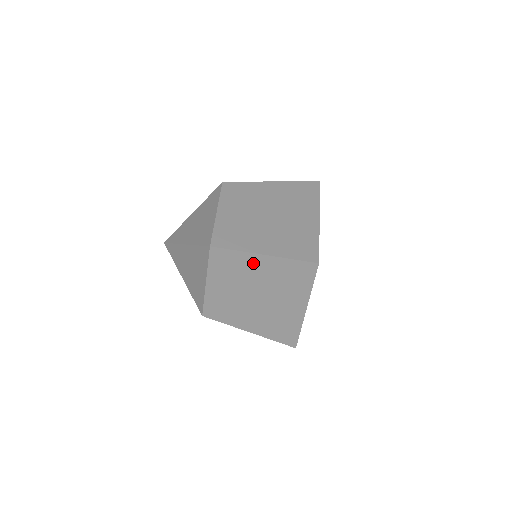
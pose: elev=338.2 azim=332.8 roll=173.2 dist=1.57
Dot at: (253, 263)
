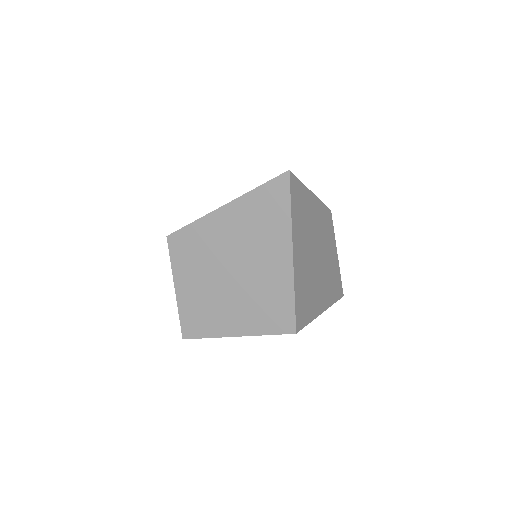
Dot at: occluded
